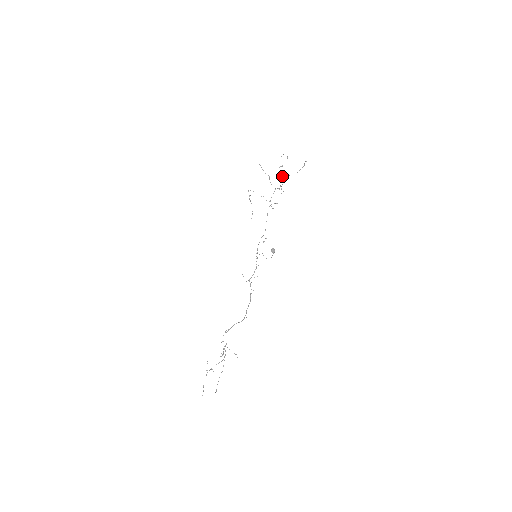
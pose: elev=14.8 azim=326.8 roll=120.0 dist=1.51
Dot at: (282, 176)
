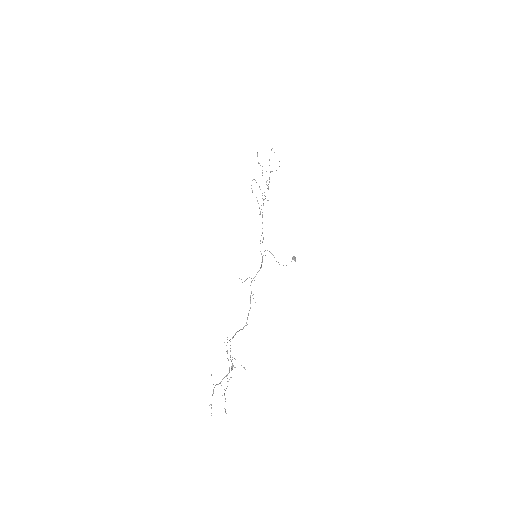
Dot at: occluded
